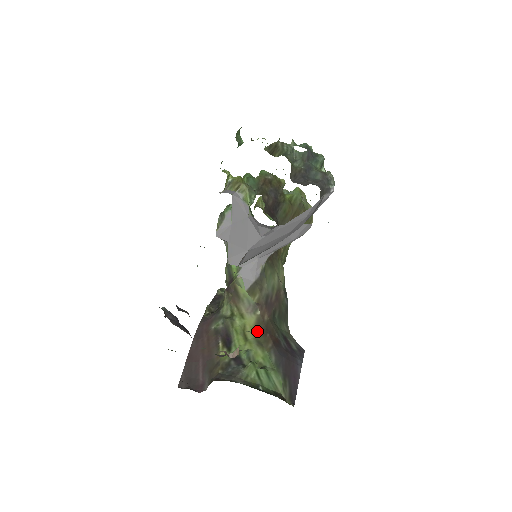
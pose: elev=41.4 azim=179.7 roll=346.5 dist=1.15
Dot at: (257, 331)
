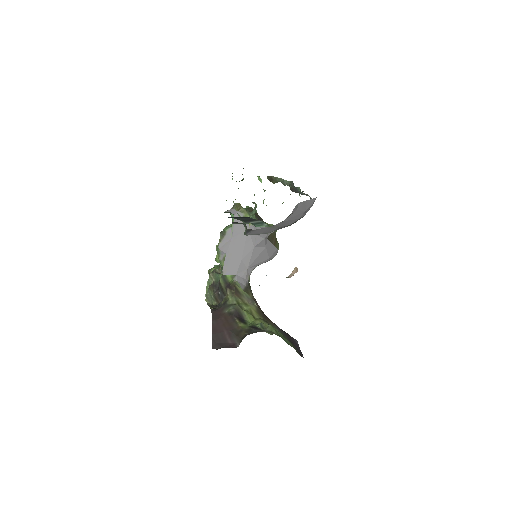
Dot at: (260, 314)
